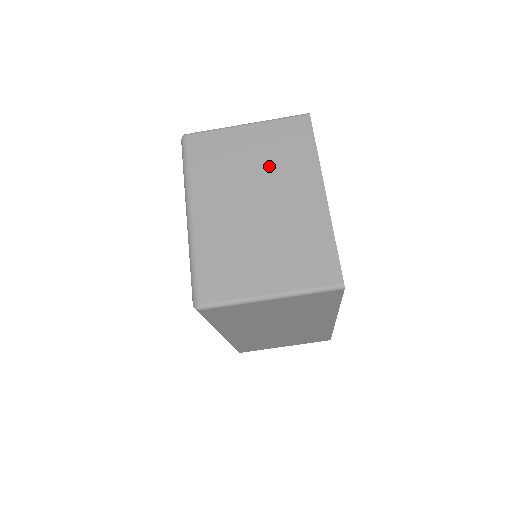
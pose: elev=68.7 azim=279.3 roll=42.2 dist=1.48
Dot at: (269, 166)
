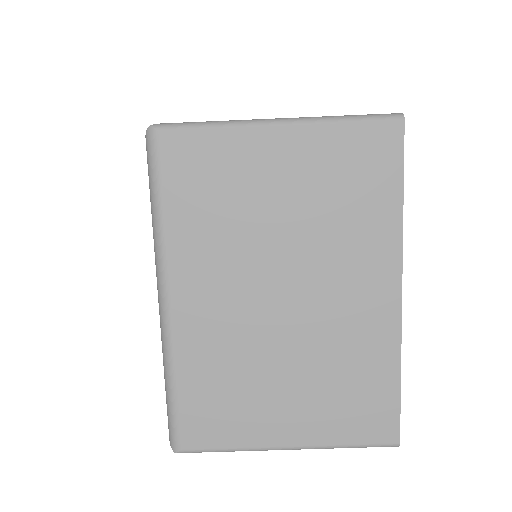
Dot at: (311, 225)
